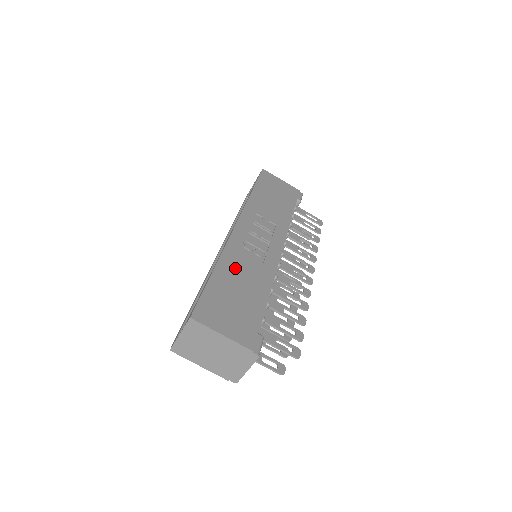
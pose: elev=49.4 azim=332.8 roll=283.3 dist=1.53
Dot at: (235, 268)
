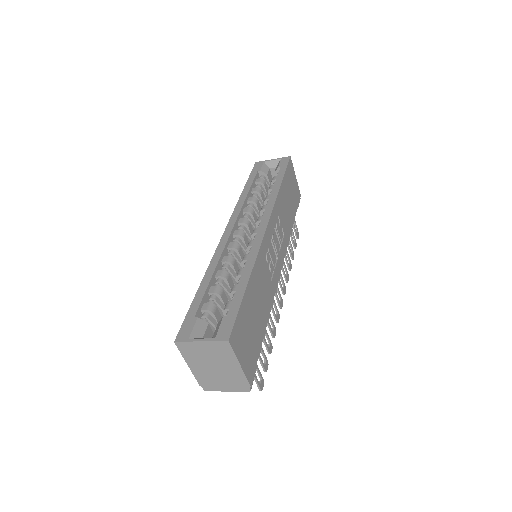
Dot at: (258, 283)
